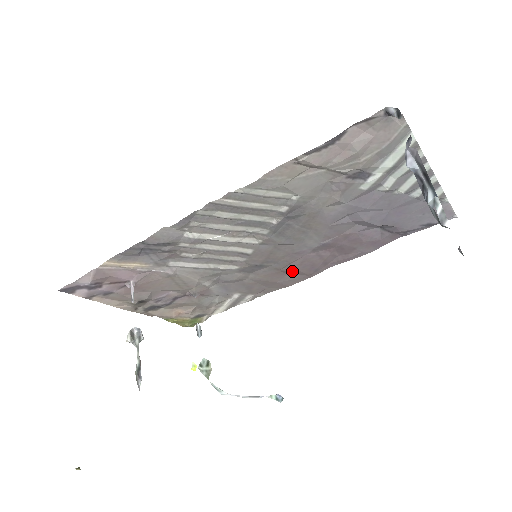
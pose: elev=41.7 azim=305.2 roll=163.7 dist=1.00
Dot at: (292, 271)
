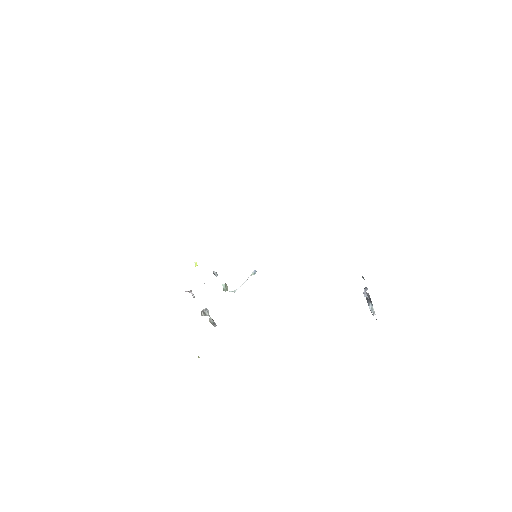
Dot at: occluded
